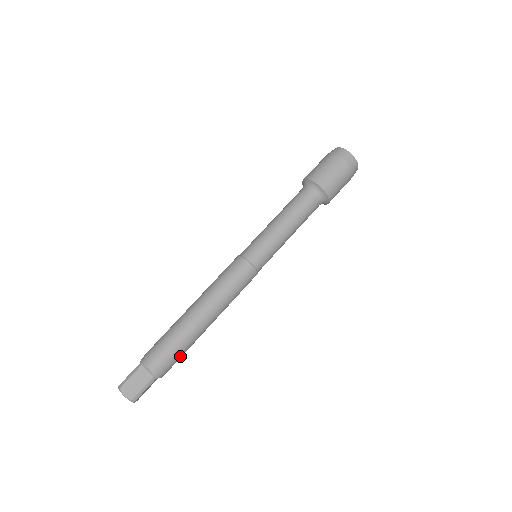
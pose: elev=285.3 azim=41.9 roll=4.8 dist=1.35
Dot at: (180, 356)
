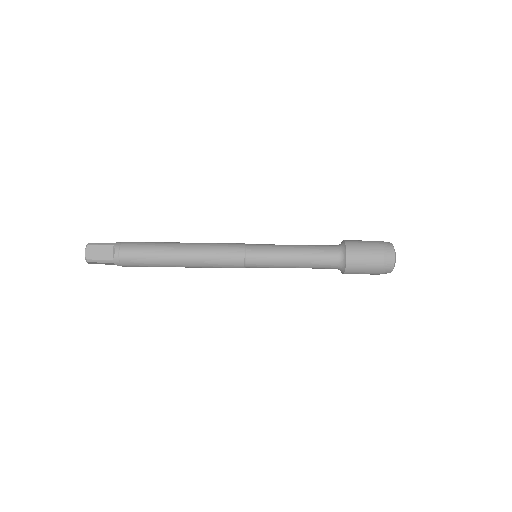
Dot at: (142, 265)
